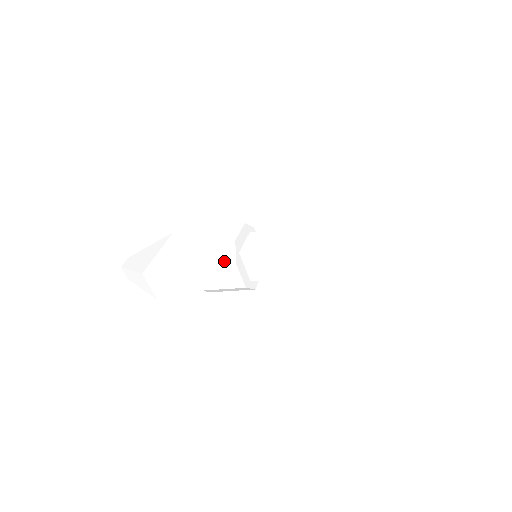
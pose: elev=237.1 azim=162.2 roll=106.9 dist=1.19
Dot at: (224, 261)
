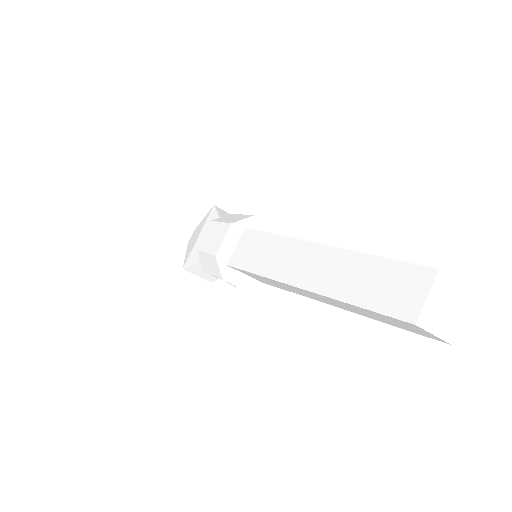
Dot at: (216, 275)
